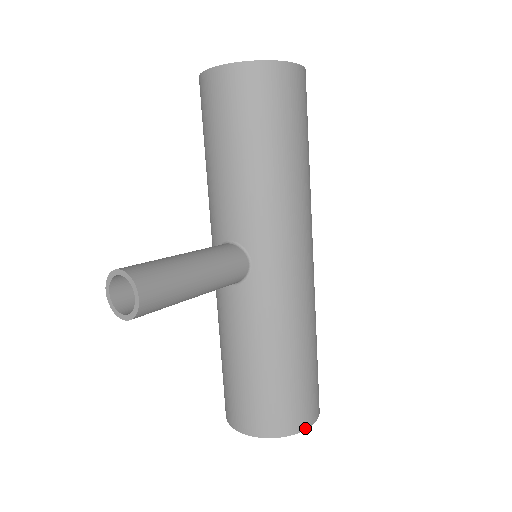
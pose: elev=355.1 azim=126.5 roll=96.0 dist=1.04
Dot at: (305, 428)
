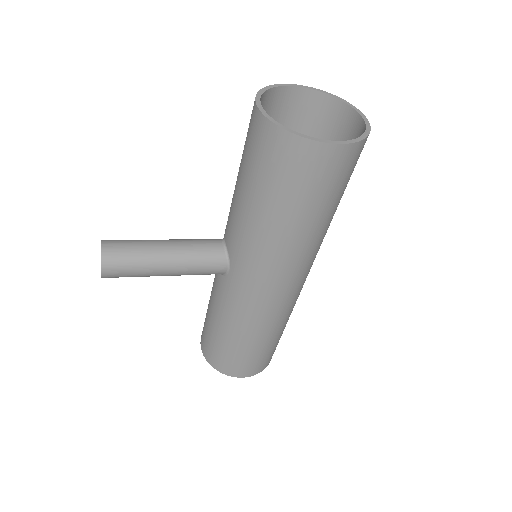
Dot at: (235, 376)
